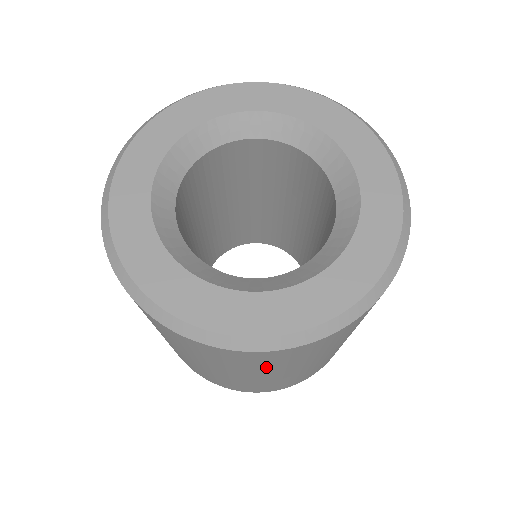
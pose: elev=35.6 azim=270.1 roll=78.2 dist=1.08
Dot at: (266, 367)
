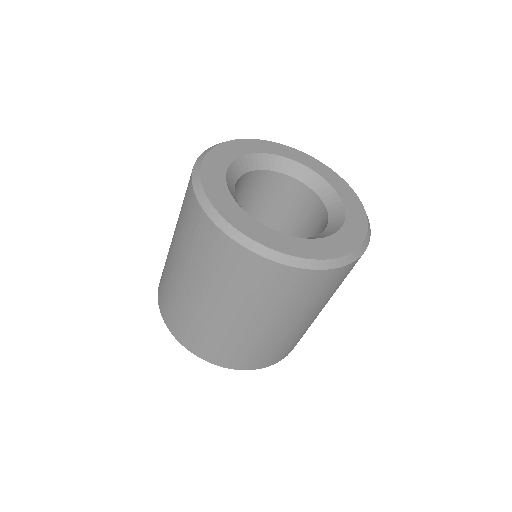
Dot at: (307, 302)
